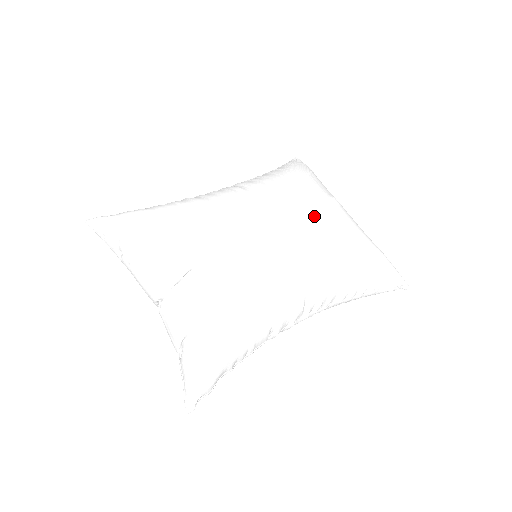
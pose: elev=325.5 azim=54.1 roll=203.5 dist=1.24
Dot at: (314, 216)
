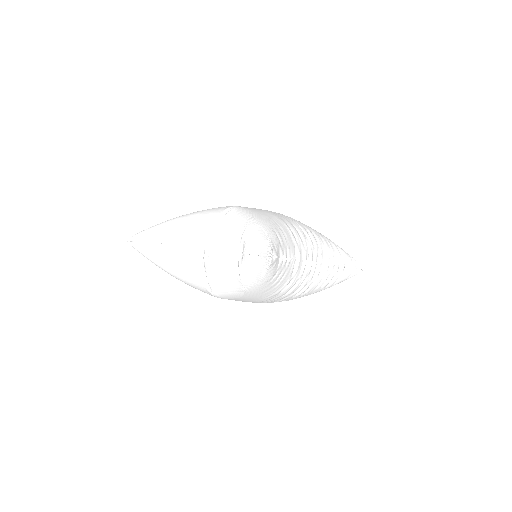
Dot at: occluded
